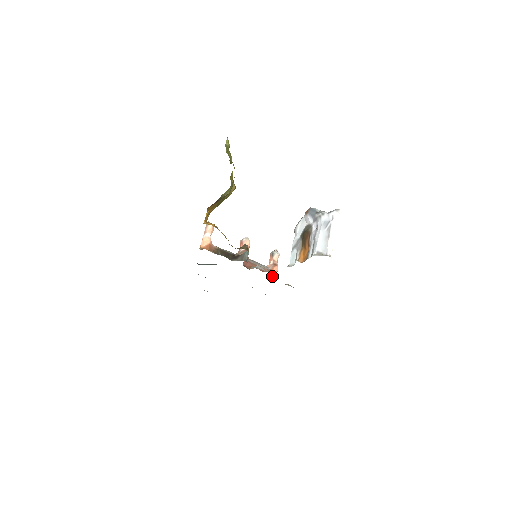
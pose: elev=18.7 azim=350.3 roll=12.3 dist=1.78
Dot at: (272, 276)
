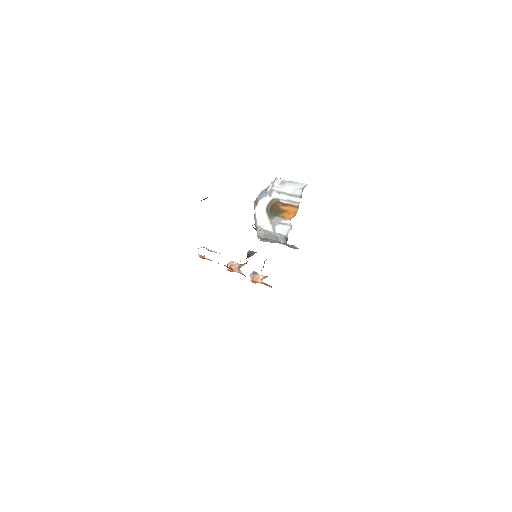
Dot at: occluded
